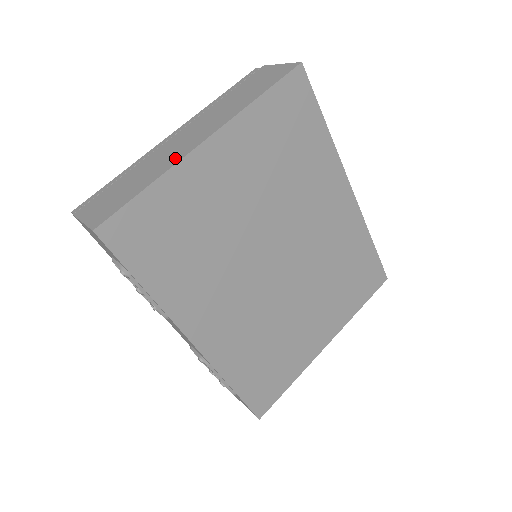
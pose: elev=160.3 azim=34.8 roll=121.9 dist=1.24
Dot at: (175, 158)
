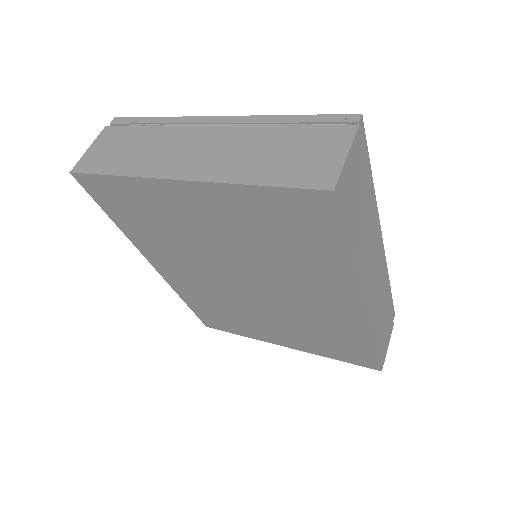
Dot at: (155, 168)
